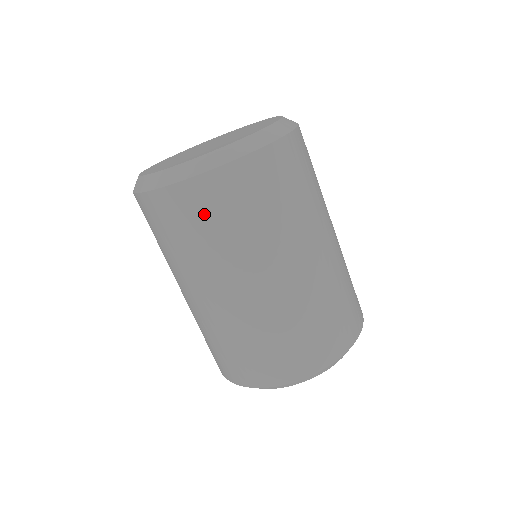
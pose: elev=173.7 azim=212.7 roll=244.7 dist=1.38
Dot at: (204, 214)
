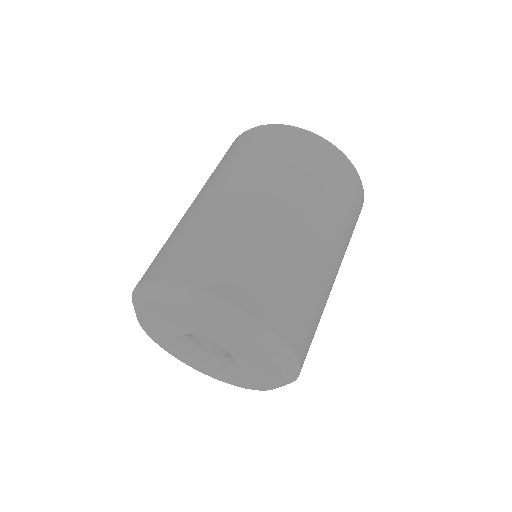
Dot at: (291, 147)
